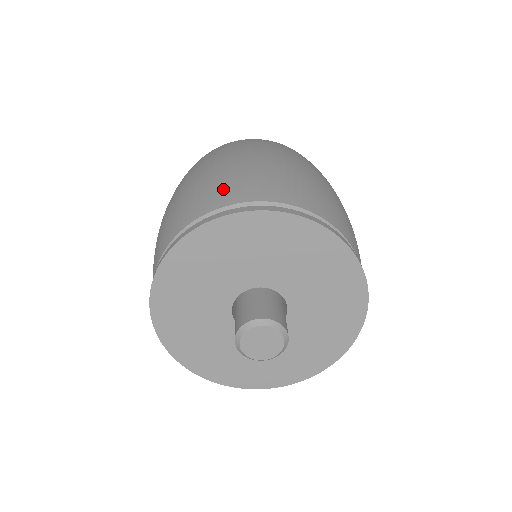
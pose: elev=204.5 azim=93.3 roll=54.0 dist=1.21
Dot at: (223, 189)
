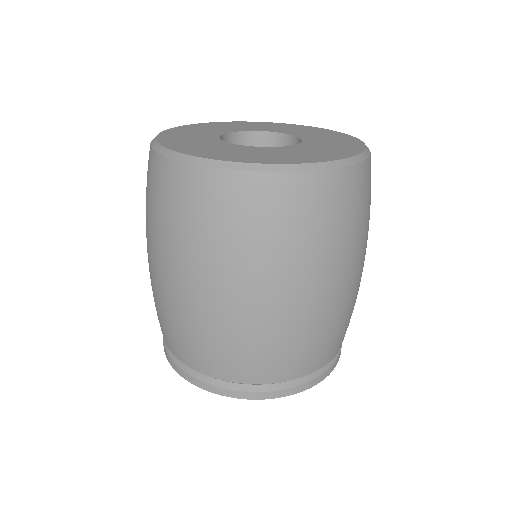
Dot at: (229, 360)
